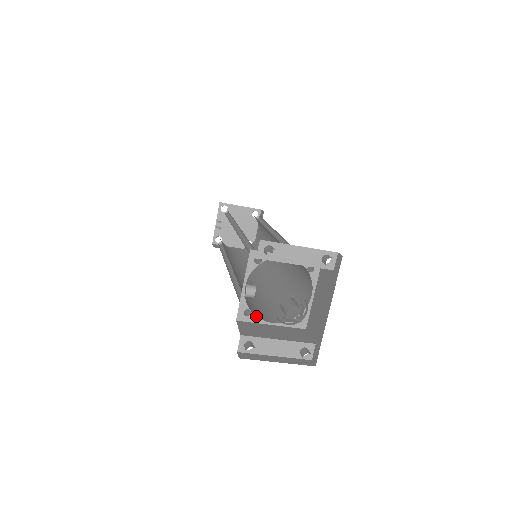
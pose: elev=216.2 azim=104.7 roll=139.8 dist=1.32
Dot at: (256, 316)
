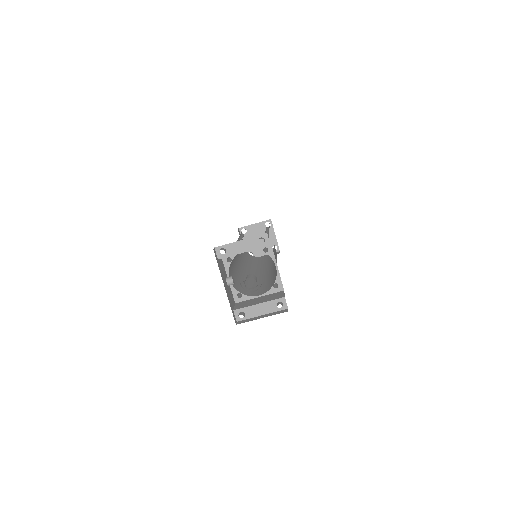
Dot at: (246, 295)
